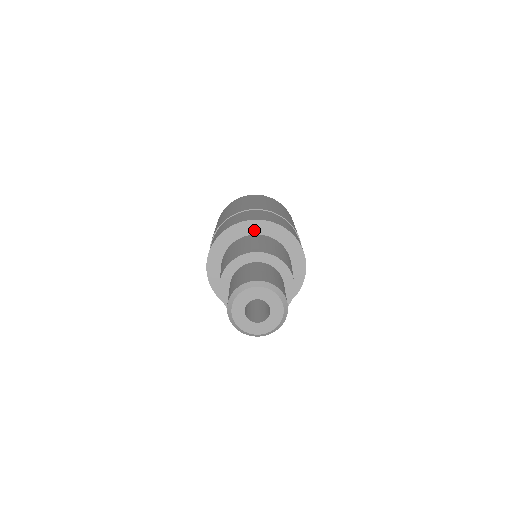
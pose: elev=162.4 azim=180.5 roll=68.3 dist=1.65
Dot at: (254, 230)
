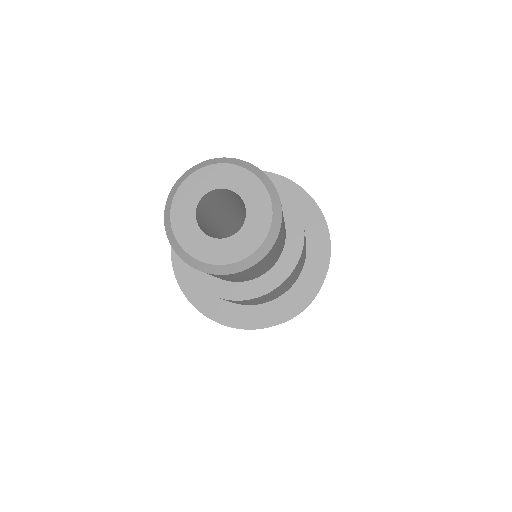
Dot at: occluded
